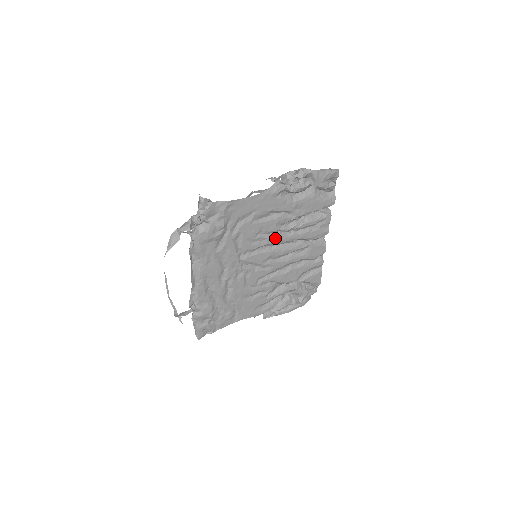
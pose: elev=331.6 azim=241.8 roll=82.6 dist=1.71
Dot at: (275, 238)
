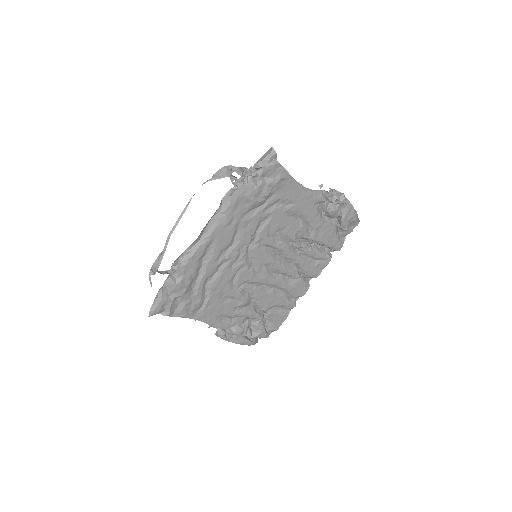
Dot at: (286, 246)
